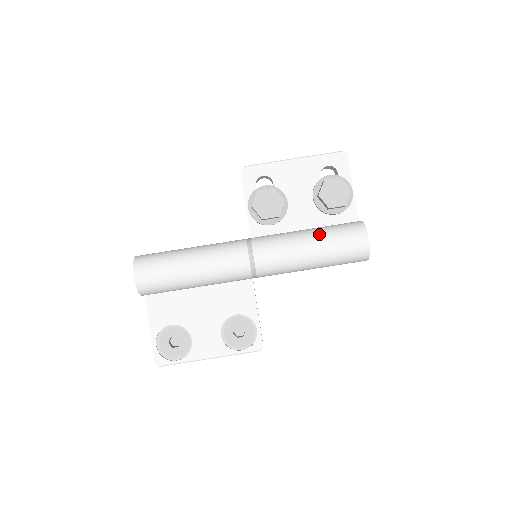
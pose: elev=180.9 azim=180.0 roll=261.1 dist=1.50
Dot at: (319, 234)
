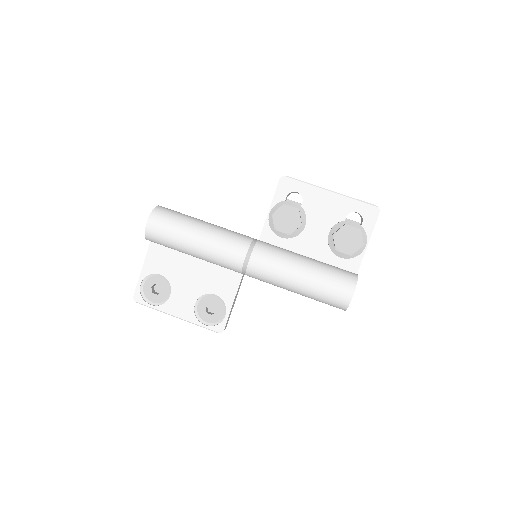
Dot at: (314, 268)
